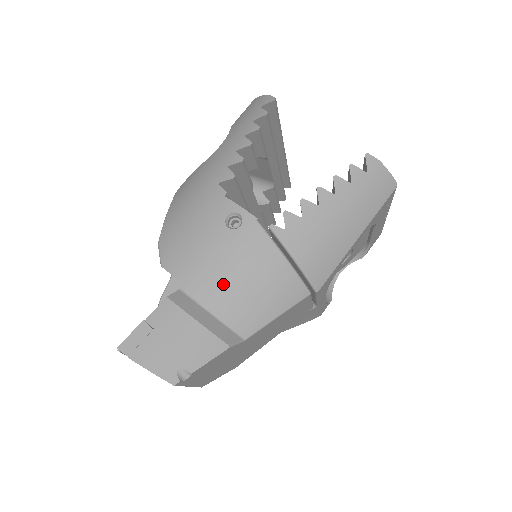
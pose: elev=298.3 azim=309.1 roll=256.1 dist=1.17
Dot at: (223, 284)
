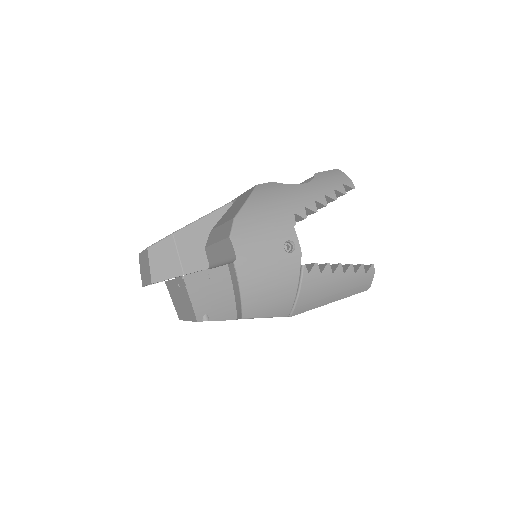
Dot at: (258, 279)
